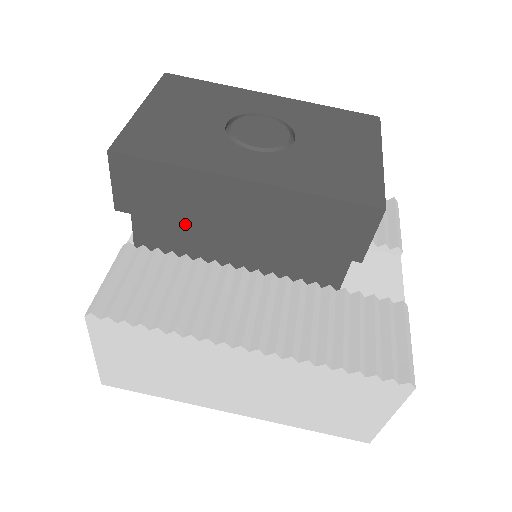
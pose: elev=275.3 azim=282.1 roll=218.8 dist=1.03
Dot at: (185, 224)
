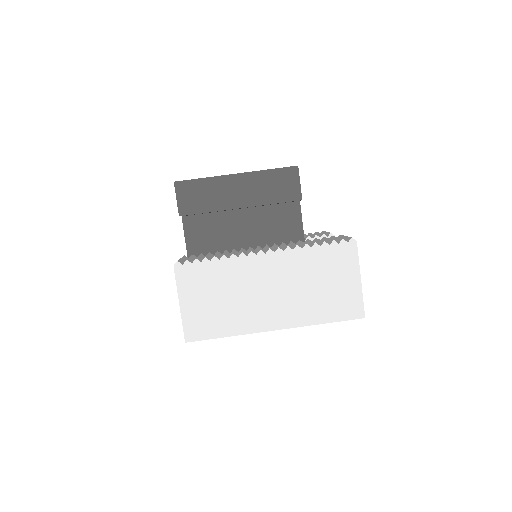
Dot at: (214, 211)
